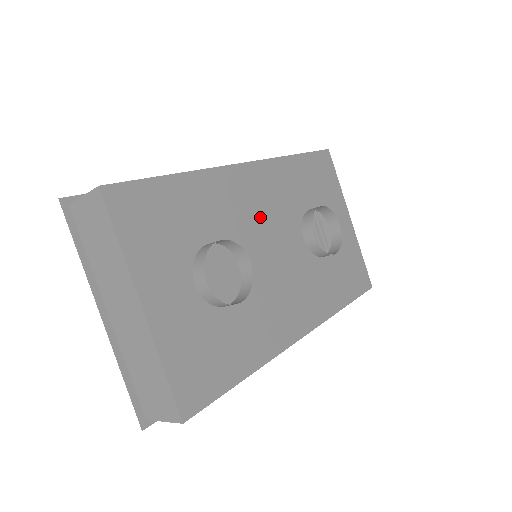
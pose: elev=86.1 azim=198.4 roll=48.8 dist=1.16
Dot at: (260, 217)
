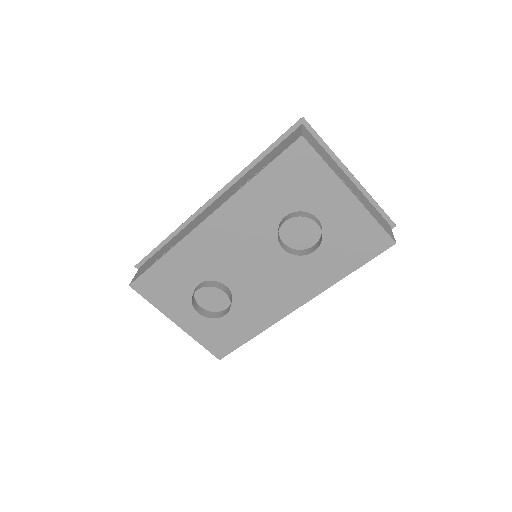
Dot at: (233, 250)
